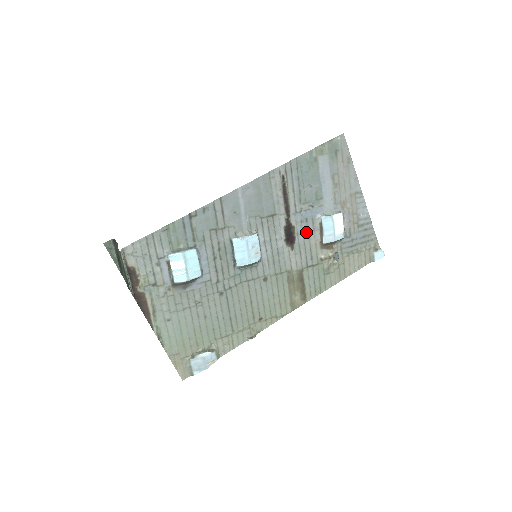
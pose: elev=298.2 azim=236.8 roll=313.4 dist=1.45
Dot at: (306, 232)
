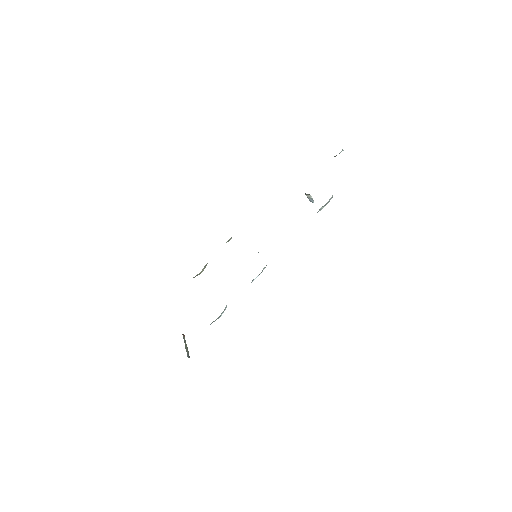
Dot at: occluded
